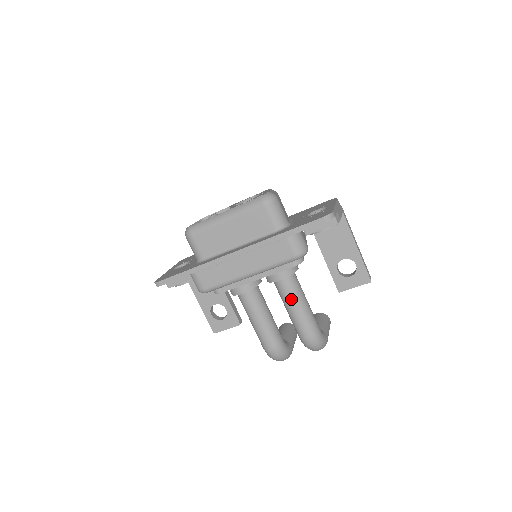
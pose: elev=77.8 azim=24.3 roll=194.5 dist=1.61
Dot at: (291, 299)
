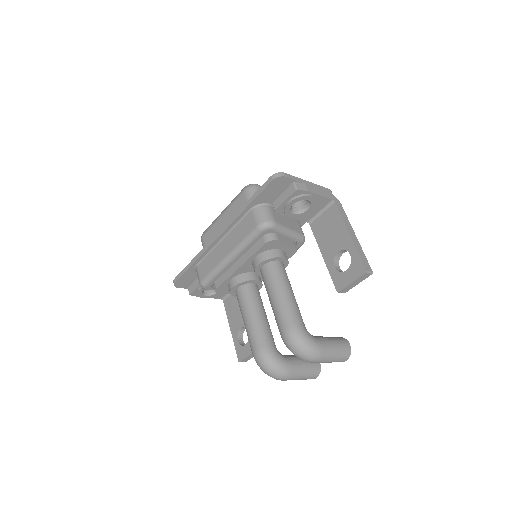
Dot at: (270, 287)
